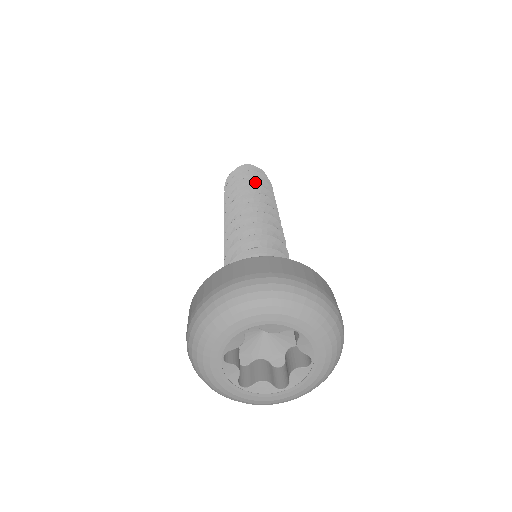
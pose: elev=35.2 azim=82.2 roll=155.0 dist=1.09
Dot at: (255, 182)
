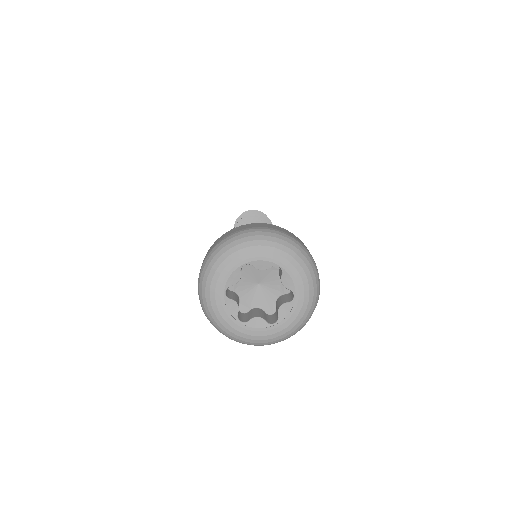
Dot at: occluded
